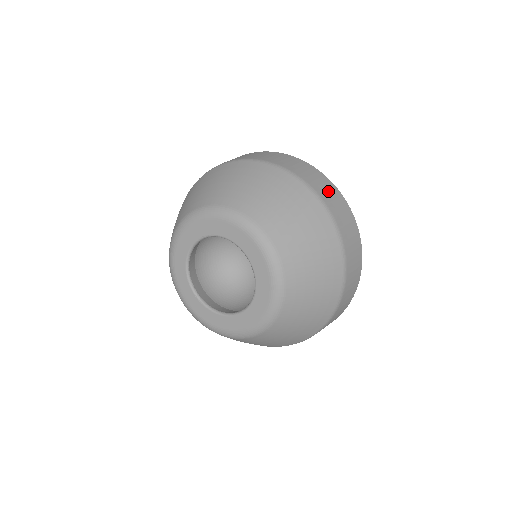
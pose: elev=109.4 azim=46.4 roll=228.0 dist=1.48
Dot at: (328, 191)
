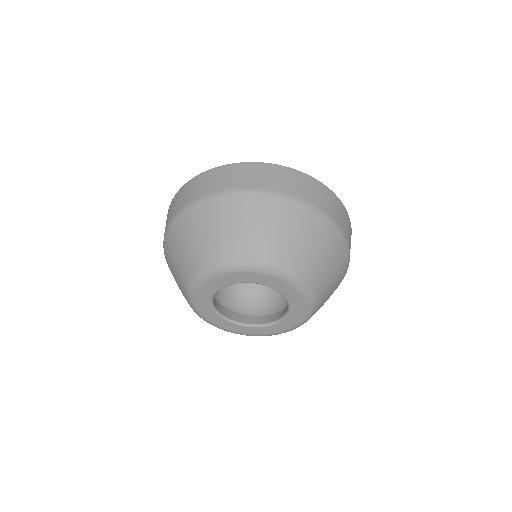
Dot at: (289, 181)
